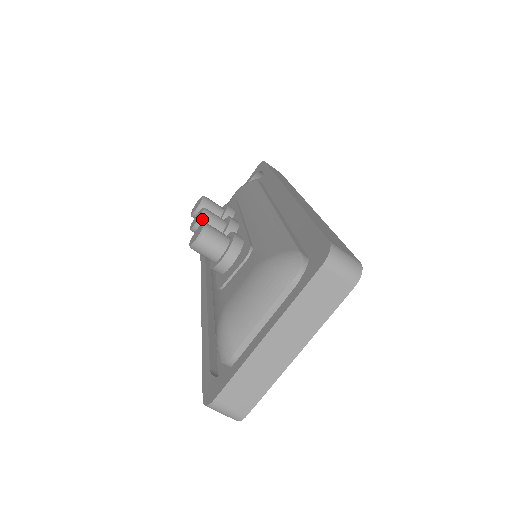
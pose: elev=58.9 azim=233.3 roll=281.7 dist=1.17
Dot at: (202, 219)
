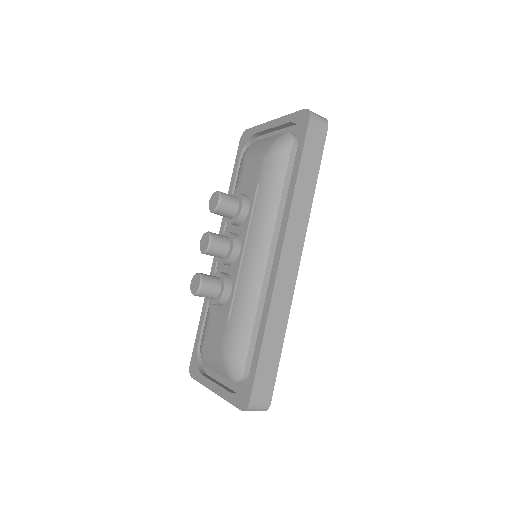
Dot at: (206, 253)
